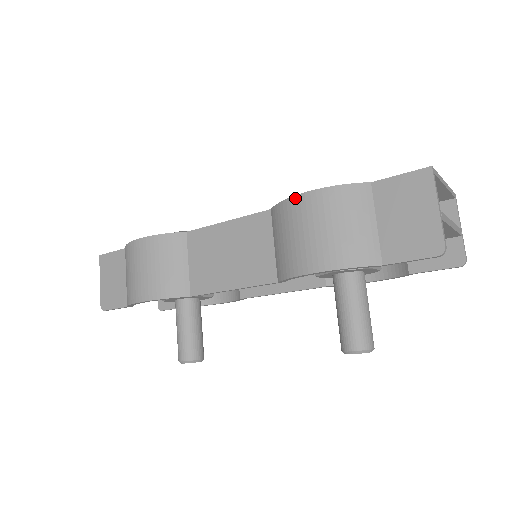
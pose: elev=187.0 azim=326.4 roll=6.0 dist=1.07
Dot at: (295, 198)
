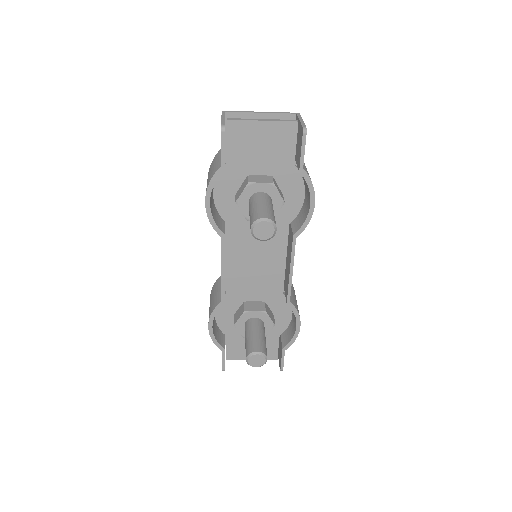
Dot at: occluded
